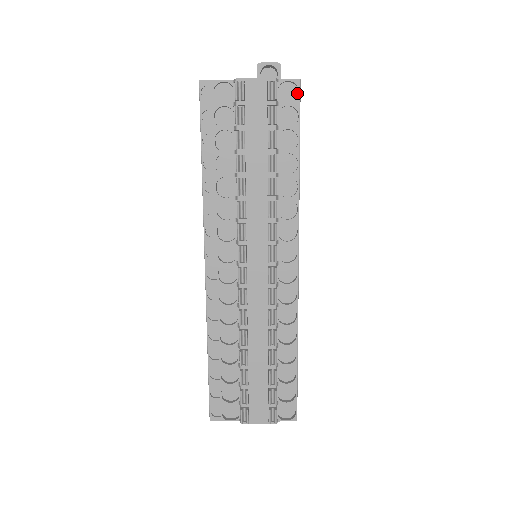
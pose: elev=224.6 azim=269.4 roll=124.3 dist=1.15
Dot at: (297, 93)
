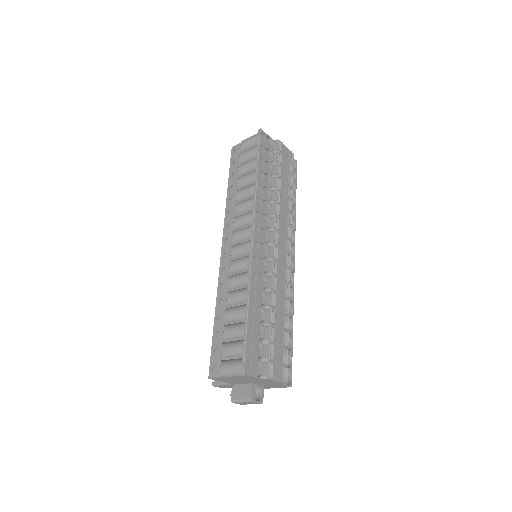
Dot at: (294, 167)
